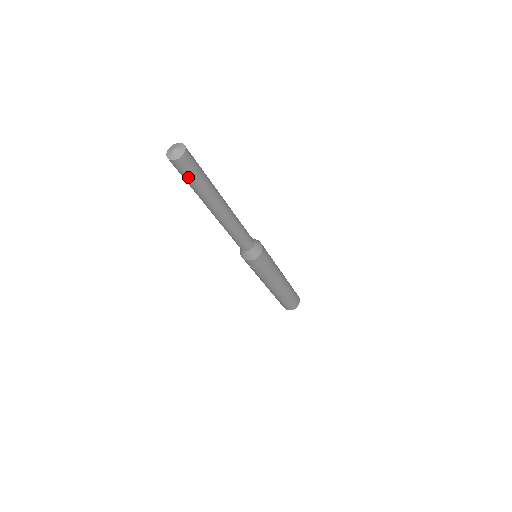
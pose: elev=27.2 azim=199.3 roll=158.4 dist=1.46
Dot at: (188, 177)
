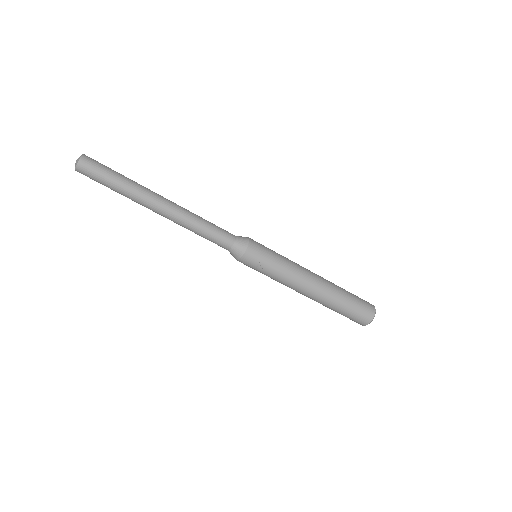
Dot at: (102, 176)
